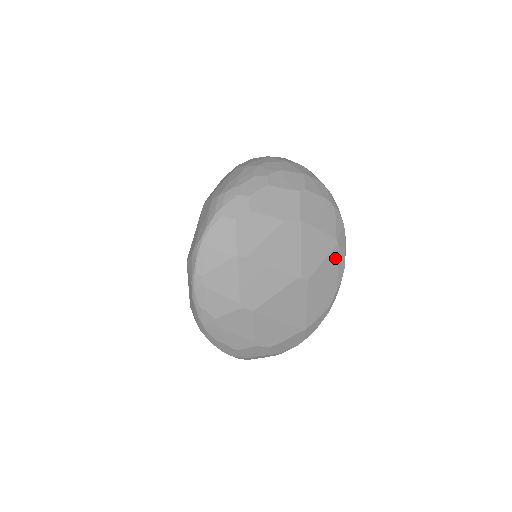
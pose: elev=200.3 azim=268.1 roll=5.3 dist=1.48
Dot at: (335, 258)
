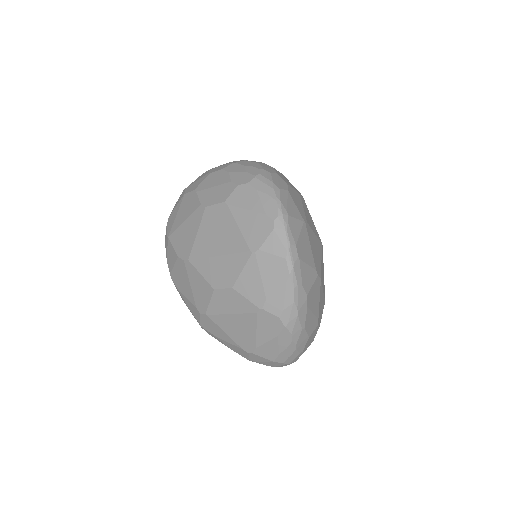
Dot at: occluded
